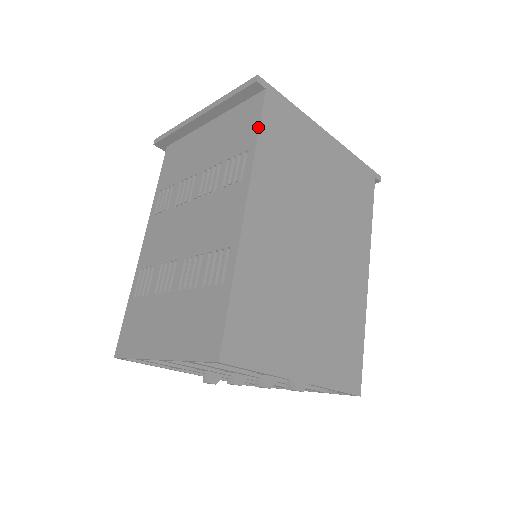
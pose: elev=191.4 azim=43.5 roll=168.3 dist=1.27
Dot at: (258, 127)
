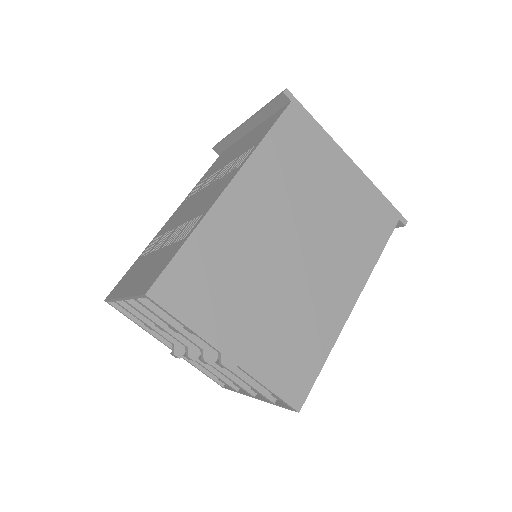
Dot at: (270, 128)
